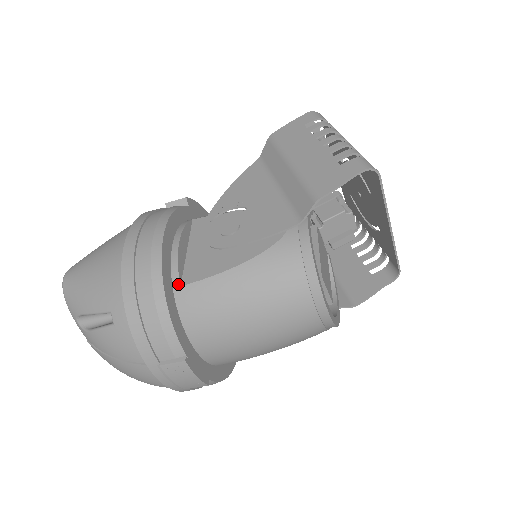
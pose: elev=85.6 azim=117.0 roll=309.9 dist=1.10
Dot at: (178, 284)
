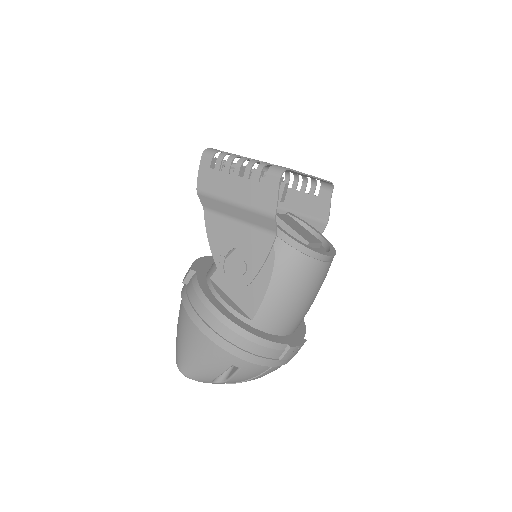
Dot at: (250, 321)
